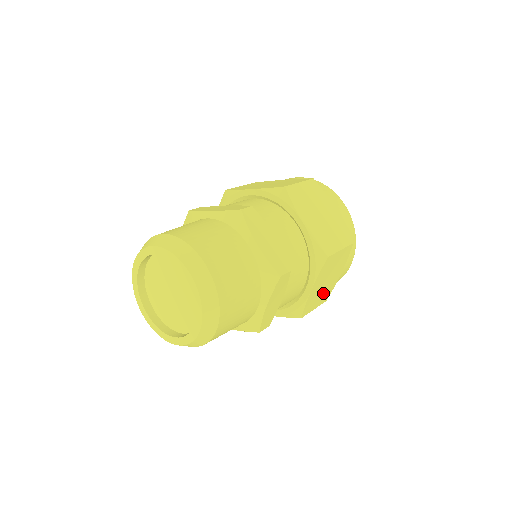
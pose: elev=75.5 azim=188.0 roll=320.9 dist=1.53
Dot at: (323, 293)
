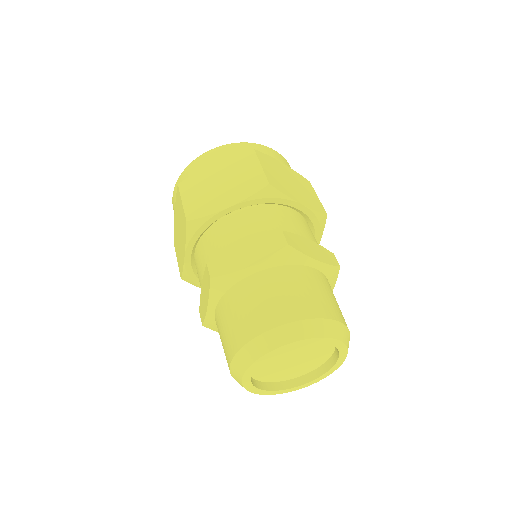
Dot at: occluded
